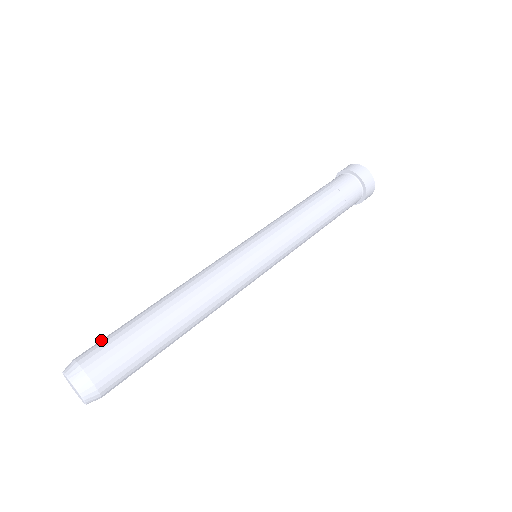
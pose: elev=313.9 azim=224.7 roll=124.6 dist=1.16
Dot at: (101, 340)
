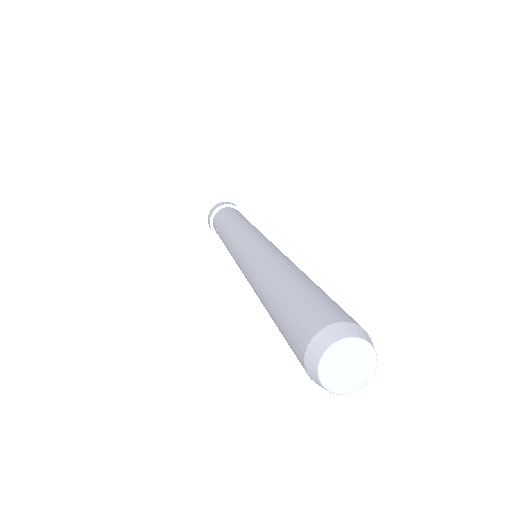
Dot at: (289, 339)
